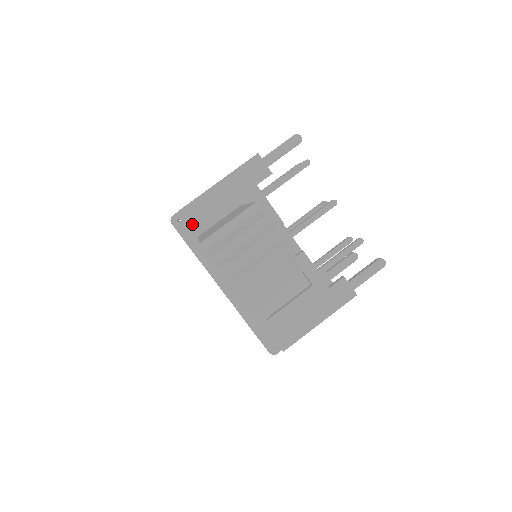
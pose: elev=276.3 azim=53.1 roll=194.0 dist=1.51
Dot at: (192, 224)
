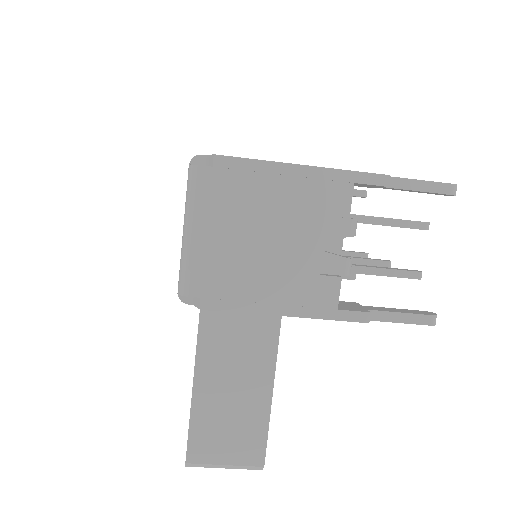
Dot at: occluded
